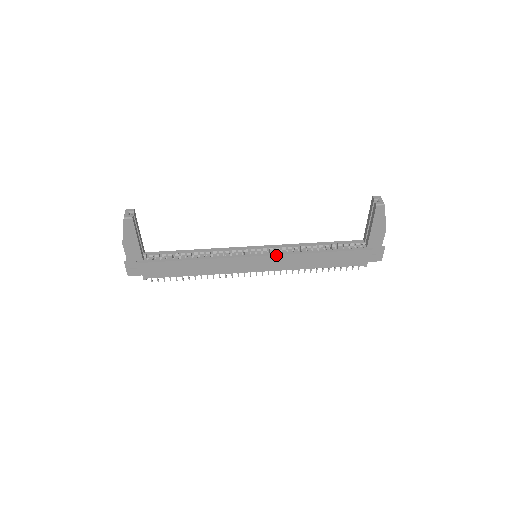
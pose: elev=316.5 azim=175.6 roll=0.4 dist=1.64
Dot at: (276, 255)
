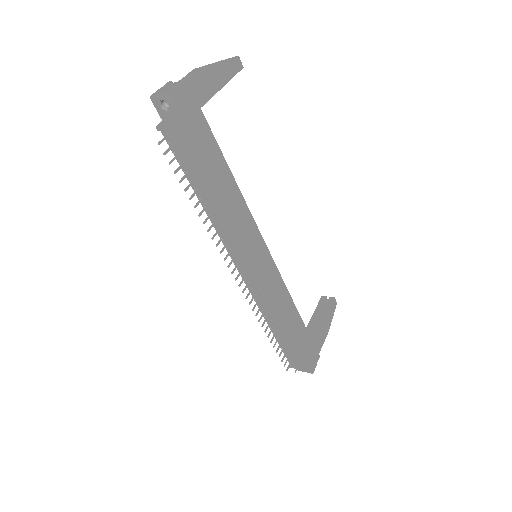
Dot at: (277, 269)
